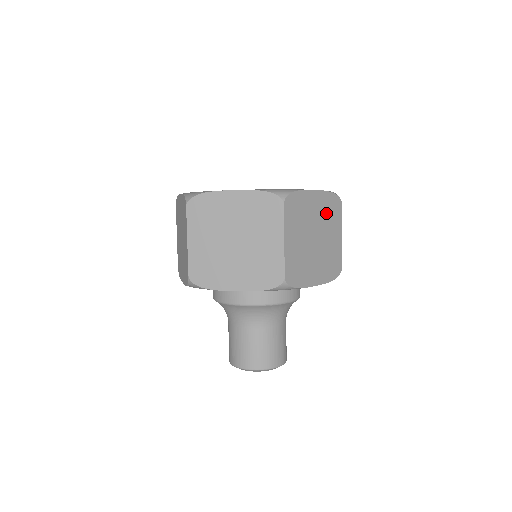
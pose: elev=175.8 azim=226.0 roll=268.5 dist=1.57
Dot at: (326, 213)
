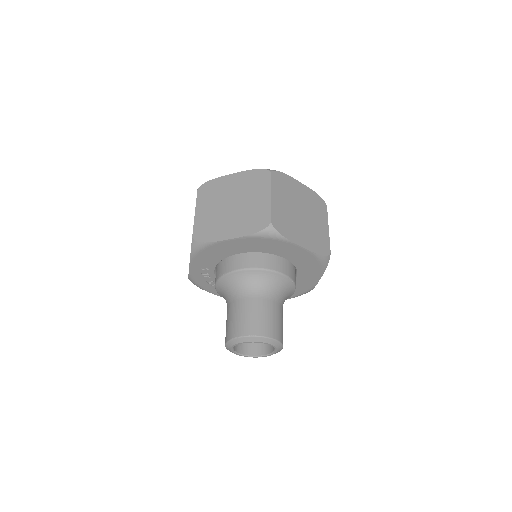
Dot at: occluded
